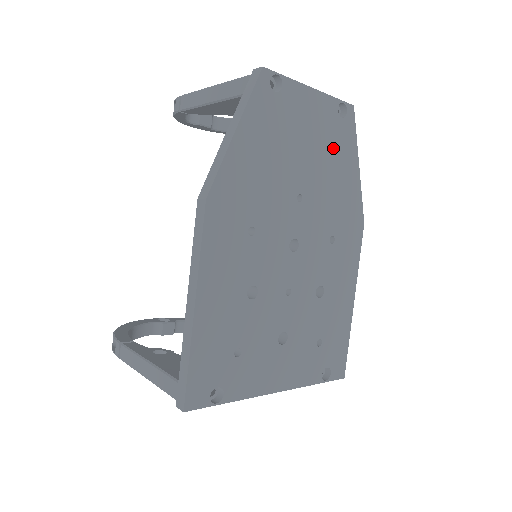
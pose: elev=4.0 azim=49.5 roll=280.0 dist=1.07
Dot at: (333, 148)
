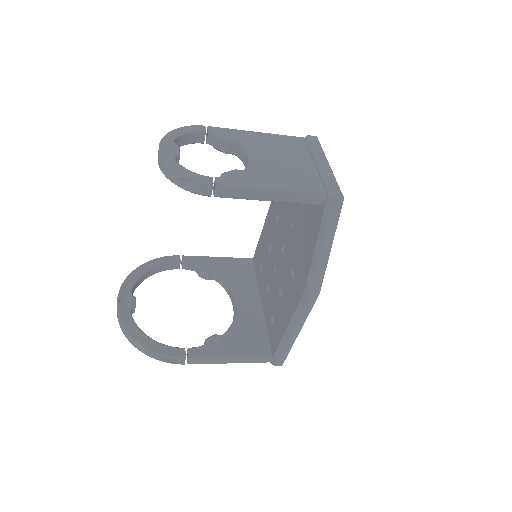
Dot at: occluded
